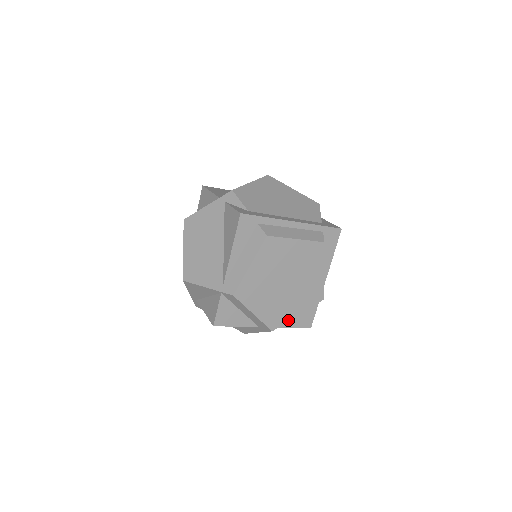
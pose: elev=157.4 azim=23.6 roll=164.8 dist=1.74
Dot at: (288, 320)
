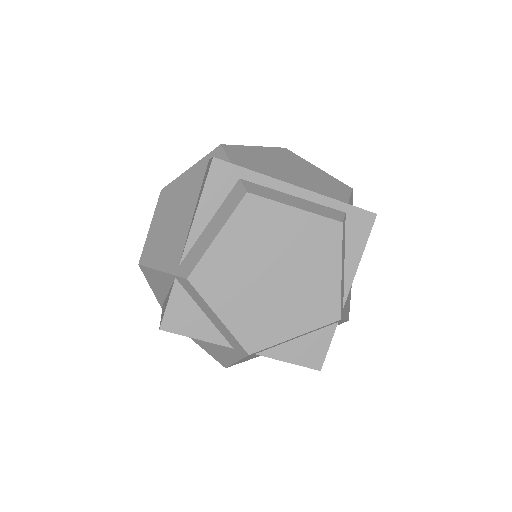
Dot at: (277, 342)
